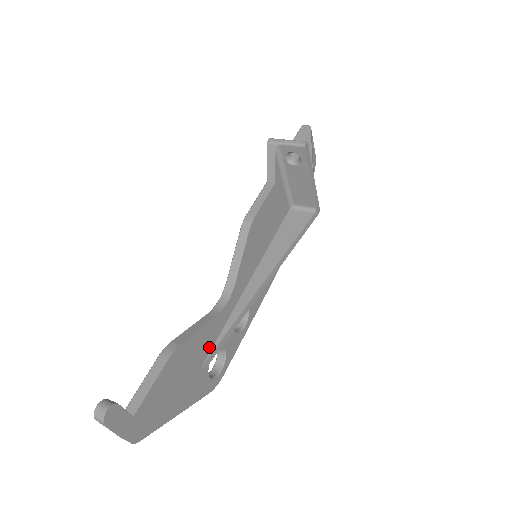
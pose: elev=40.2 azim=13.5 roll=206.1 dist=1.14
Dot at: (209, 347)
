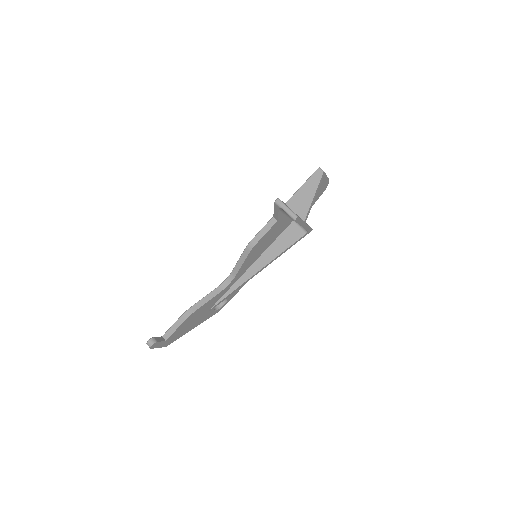
Dot at: (214, 303)
